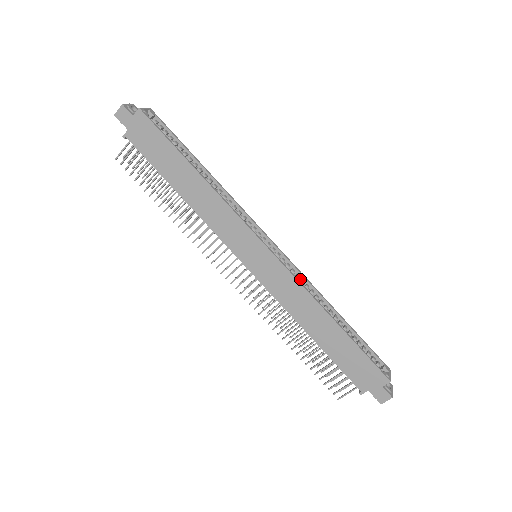
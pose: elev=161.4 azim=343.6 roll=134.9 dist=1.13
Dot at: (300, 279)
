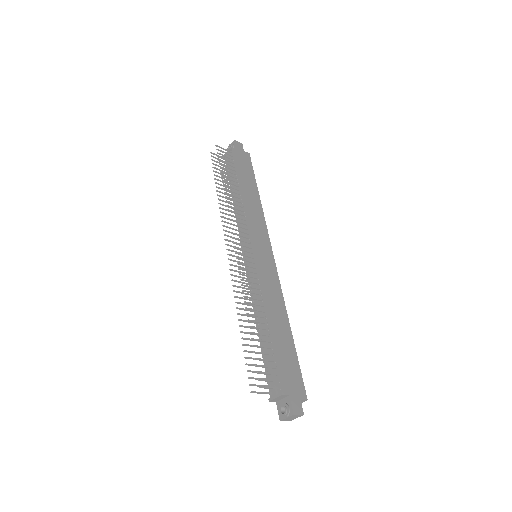
Dot at: occluded
